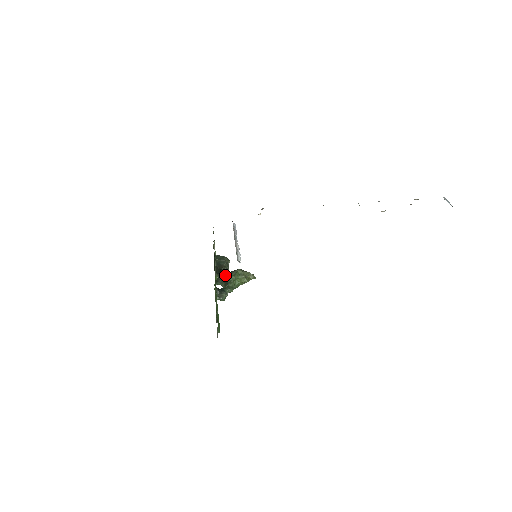
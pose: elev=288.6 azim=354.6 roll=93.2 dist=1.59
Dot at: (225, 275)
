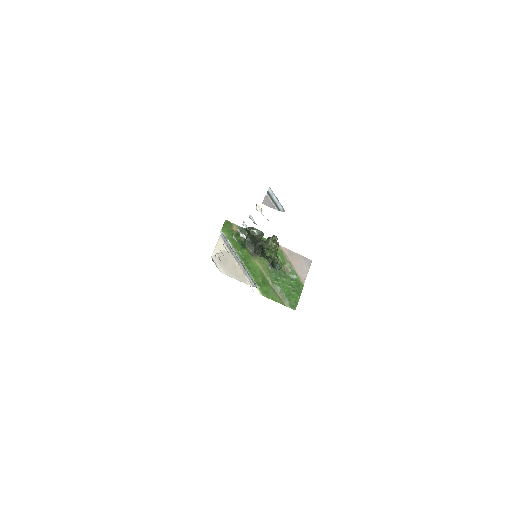
Dot at: (263, 255)
